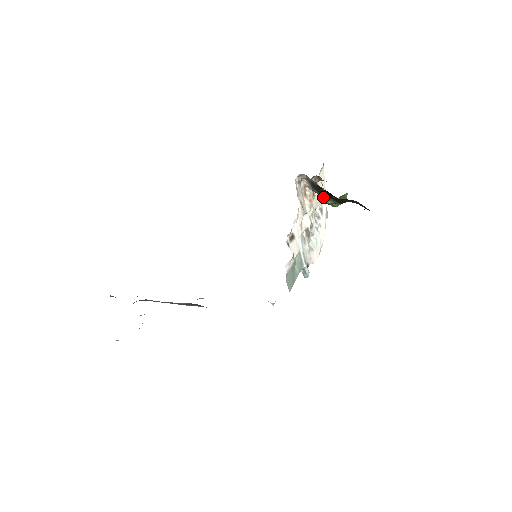
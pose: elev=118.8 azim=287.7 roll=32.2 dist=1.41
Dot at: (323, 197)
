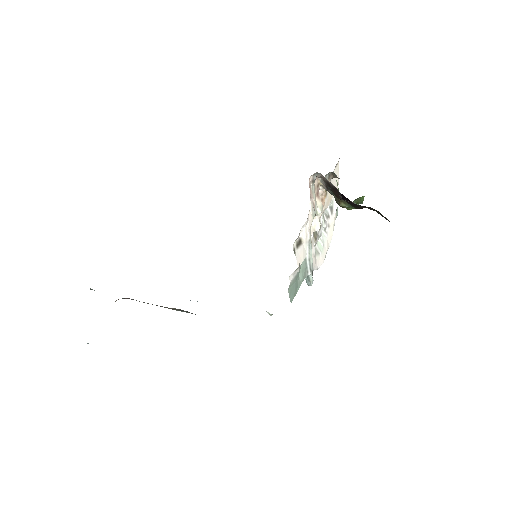
Dot at: (338, 199)
